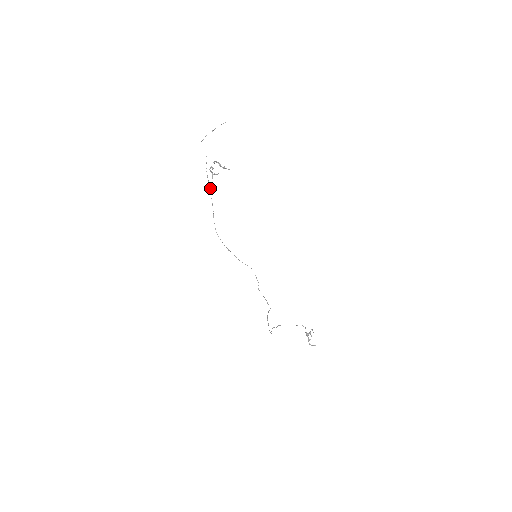
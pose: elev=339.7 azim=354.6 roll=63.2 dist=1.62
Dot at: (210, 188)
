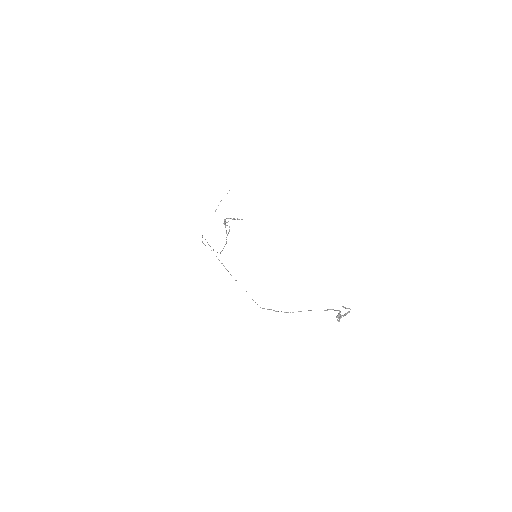
Dot at: occluded
